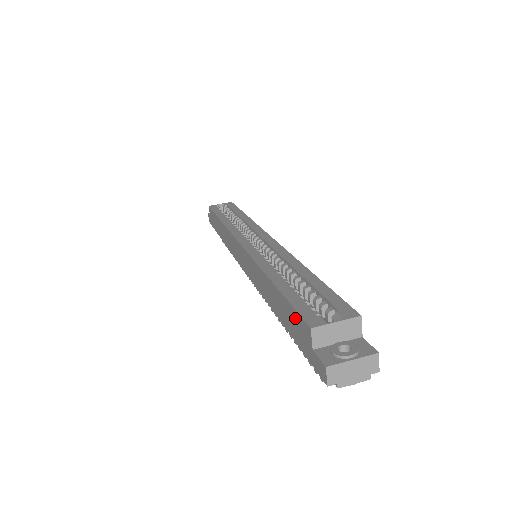
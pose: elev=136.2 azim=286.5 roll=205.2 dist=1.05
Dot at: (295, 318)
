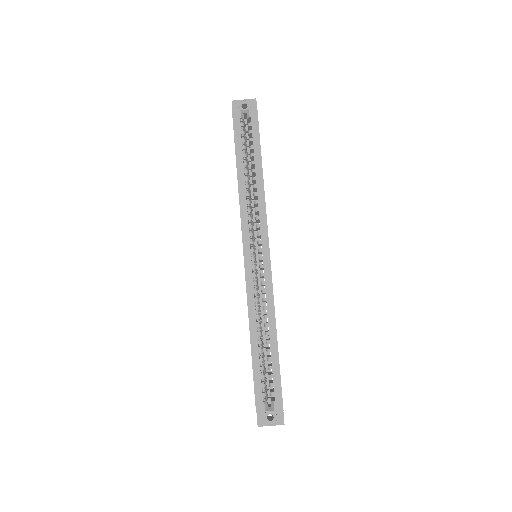
Dot at: (254, 388)
